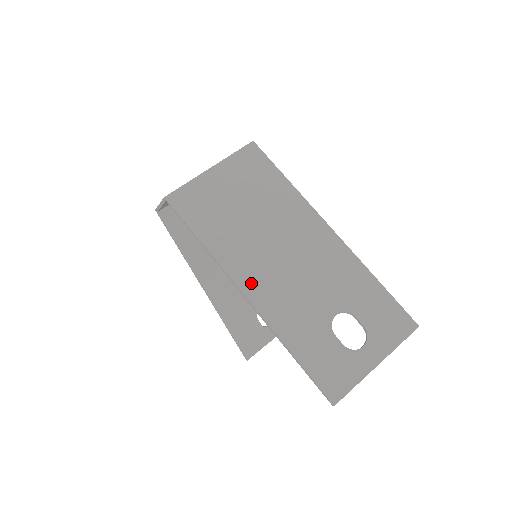
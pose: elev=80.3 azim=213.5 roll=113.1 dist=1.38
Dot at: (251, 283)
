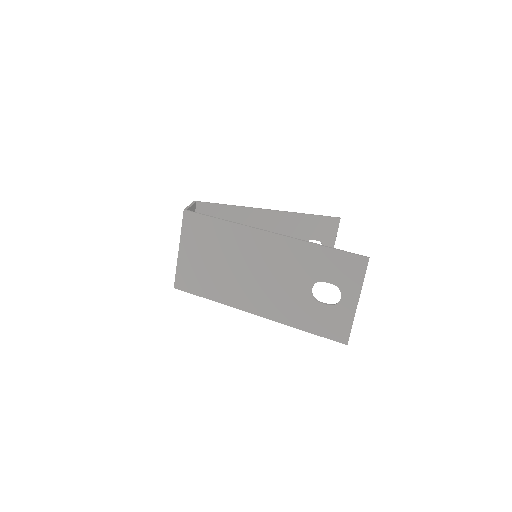
Dot at: (252, 305)
